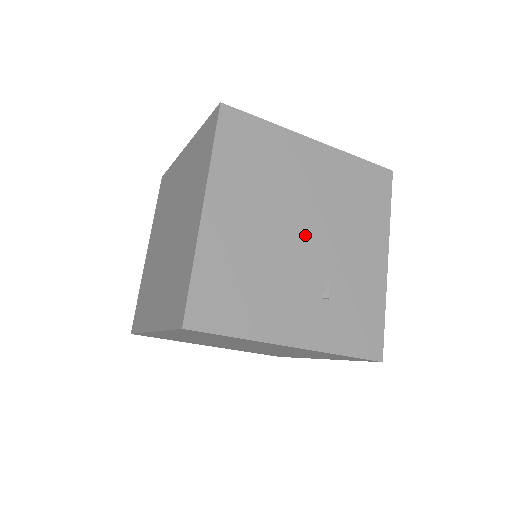
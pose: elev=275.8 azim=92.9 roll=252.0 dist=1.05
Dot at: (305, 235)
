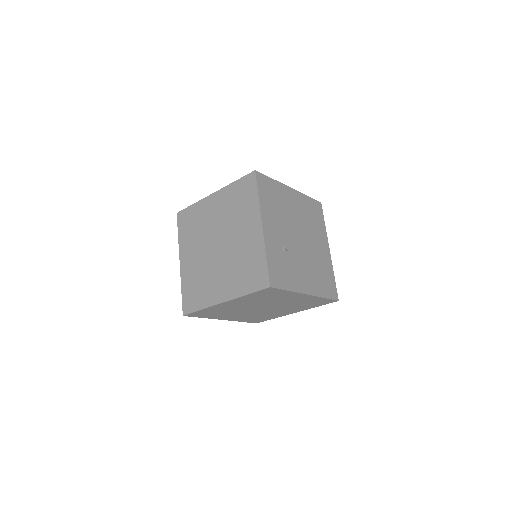
Dot at: (300, 239)
